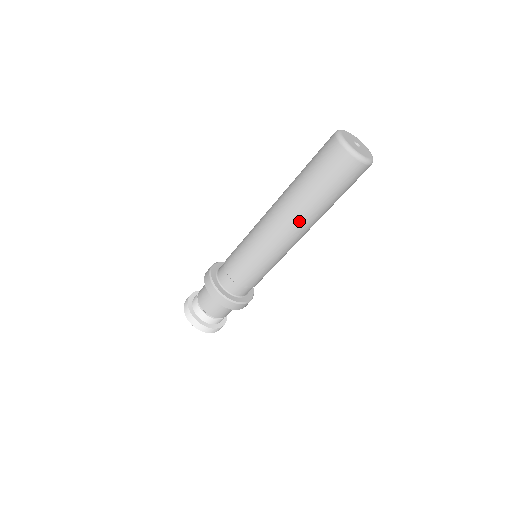
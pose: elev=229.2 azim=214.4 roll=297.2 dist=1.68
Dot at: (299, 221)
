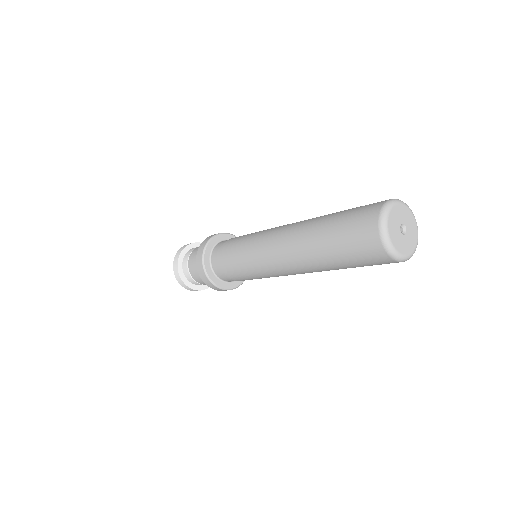
Dot at: occluded
